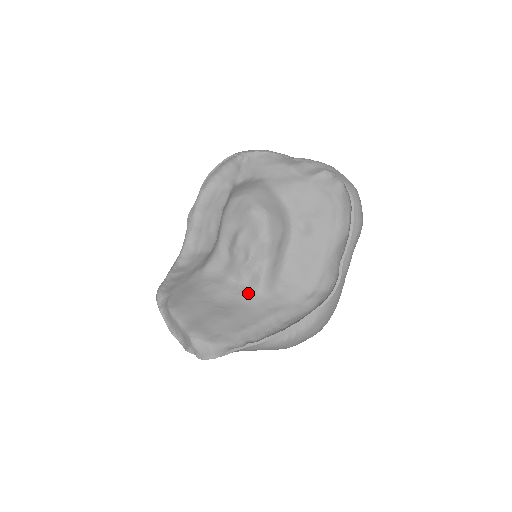
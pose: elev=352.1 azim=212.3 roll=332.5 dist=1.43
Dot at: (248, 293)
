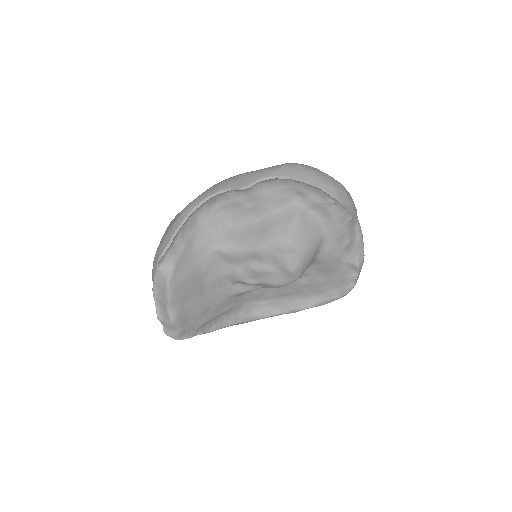
Dot at: (228, 292)
